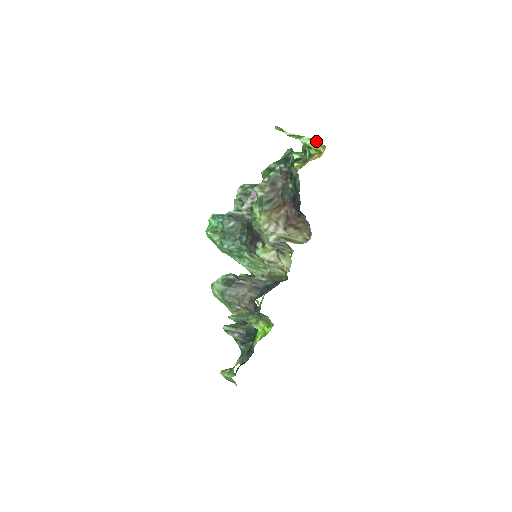
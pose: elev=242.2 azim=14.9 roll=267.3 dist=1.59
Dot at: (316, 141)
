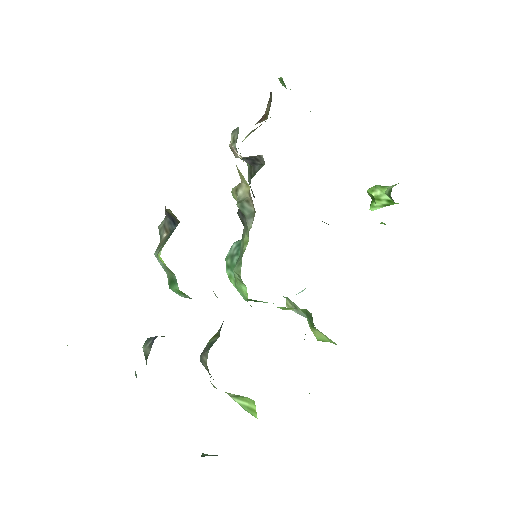
Dot at: occluded
